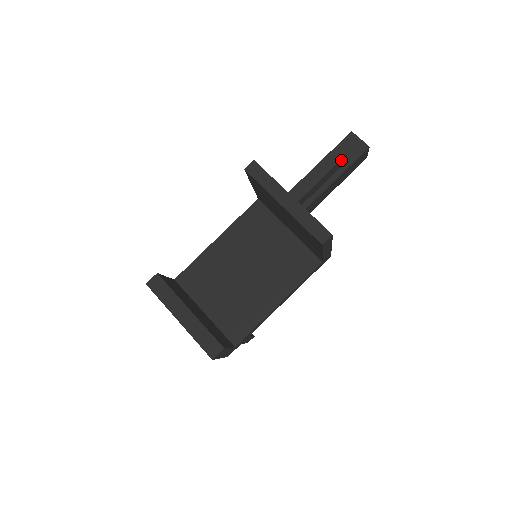
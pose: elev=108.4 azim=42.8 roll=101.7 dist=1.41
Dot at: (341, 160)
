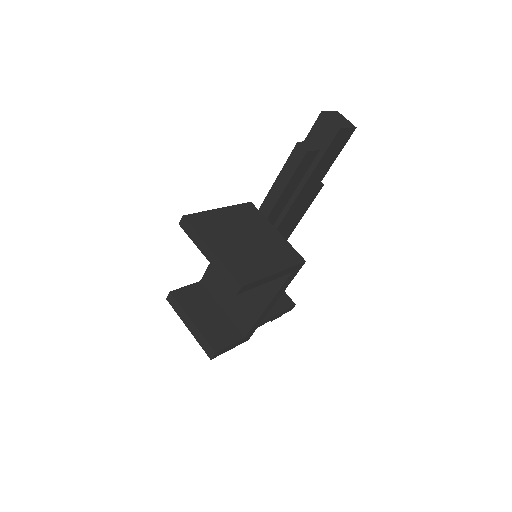
Dot at: (304, 157)
